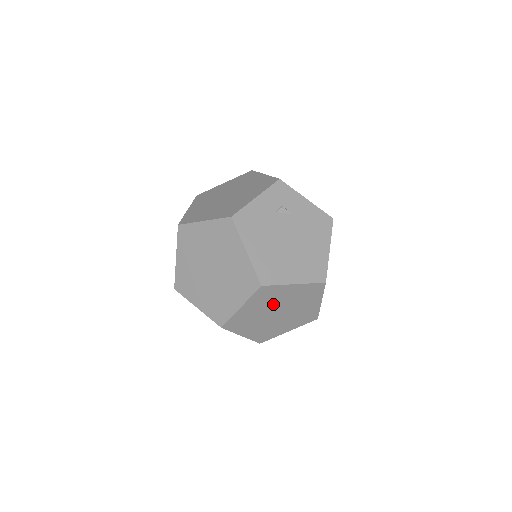
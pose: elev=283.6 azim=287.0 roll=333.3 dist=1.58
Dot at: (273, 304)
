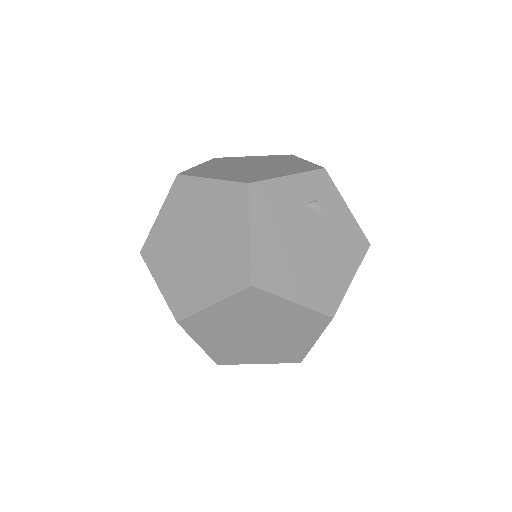
Dot at: (255, 318)
